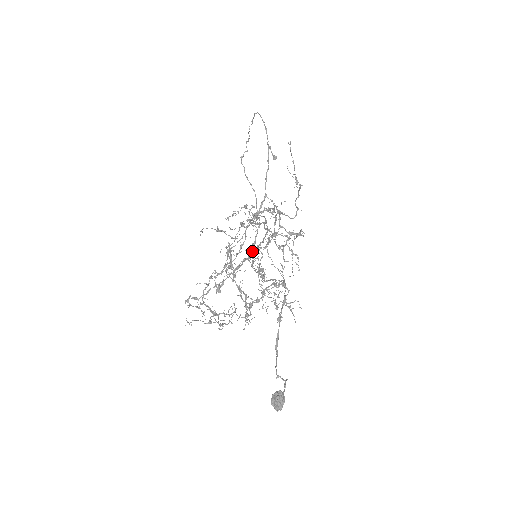
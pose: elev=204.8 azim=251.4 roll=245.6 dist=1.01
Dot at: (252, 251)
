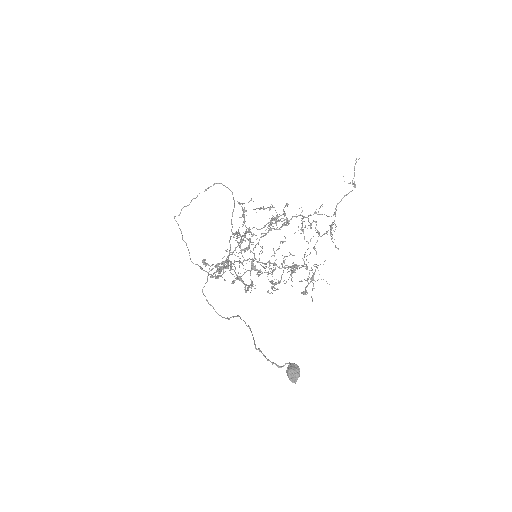
Dot at: (234, 261)
